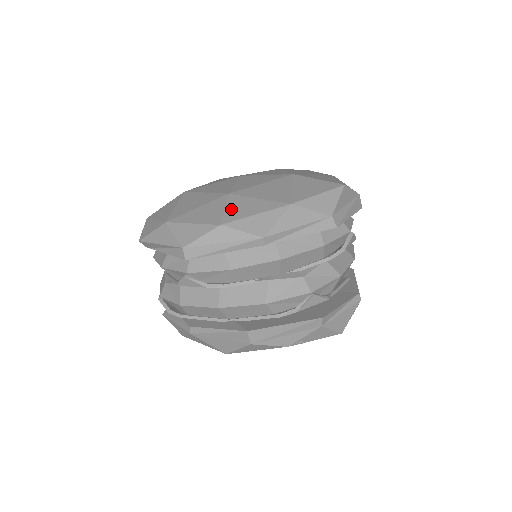
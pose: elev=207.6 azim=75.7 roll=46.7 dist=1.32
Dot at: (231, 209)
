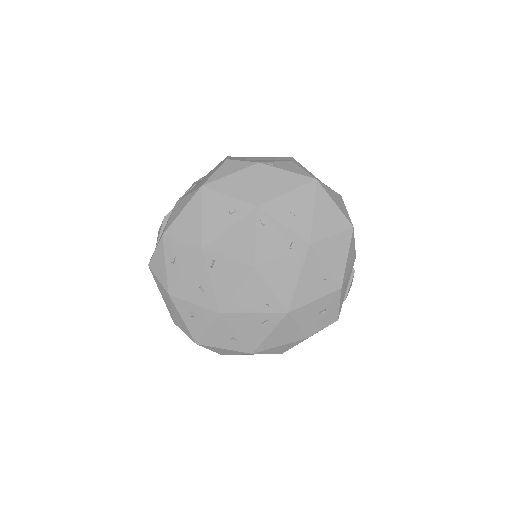
Dot at: occluded
